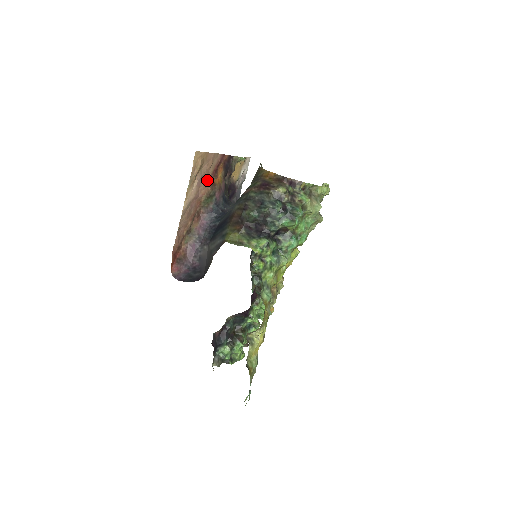
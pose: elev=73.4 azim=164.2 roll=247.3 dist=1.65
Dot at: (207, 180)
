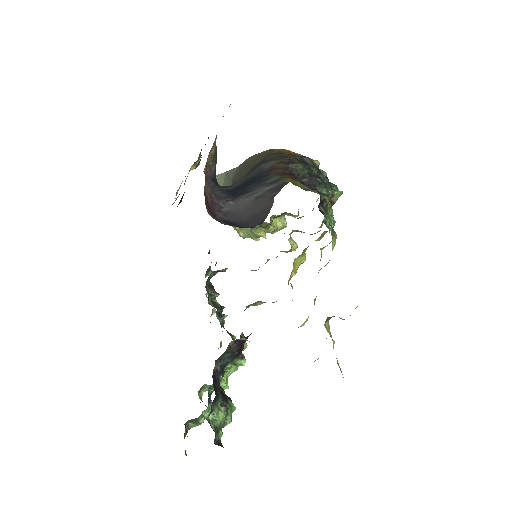
Dot at: occluded
